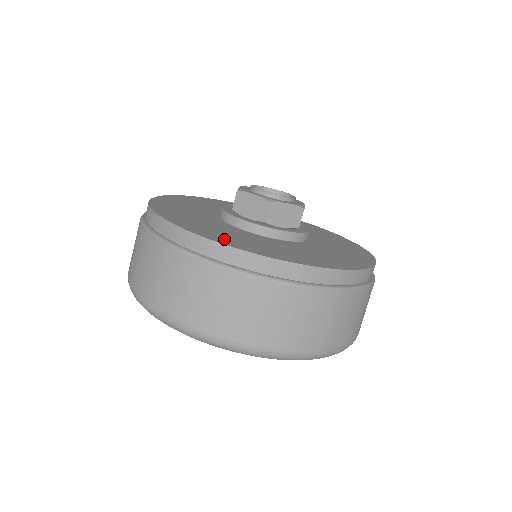
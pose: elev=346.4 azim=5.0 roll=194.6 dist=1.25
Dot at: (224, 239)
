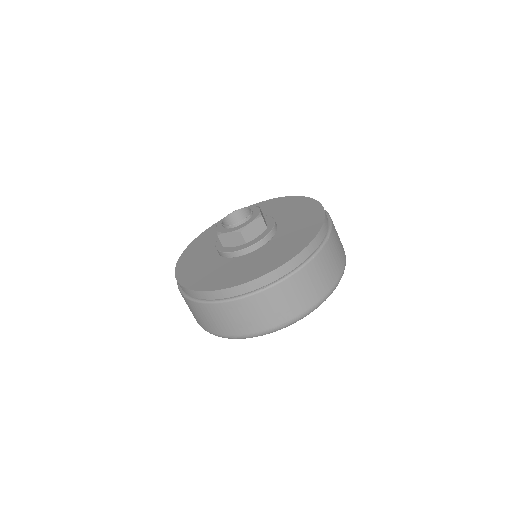
Dot at: (234, 280)
